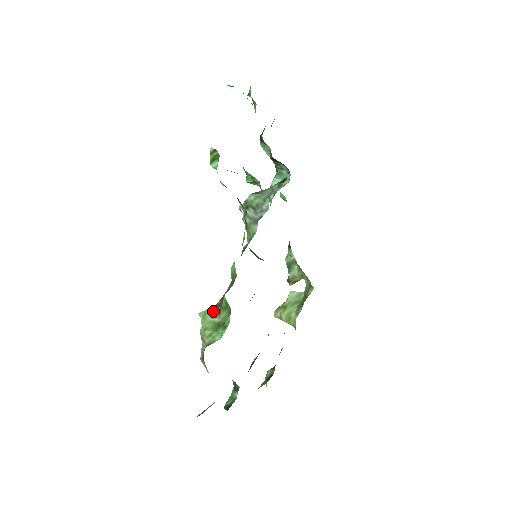
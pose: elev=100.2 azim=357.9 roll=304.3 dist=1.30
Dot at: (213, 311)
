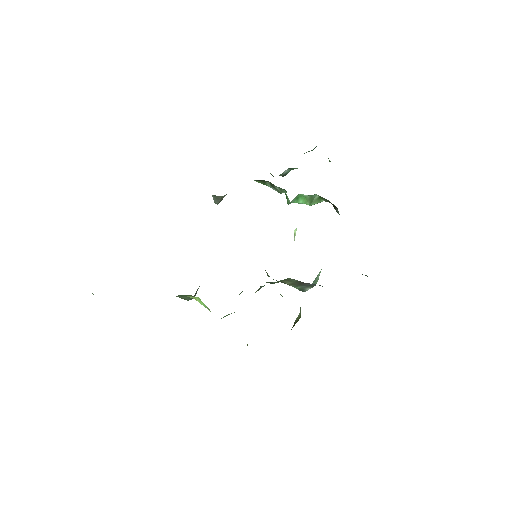
Dot at: occluded
